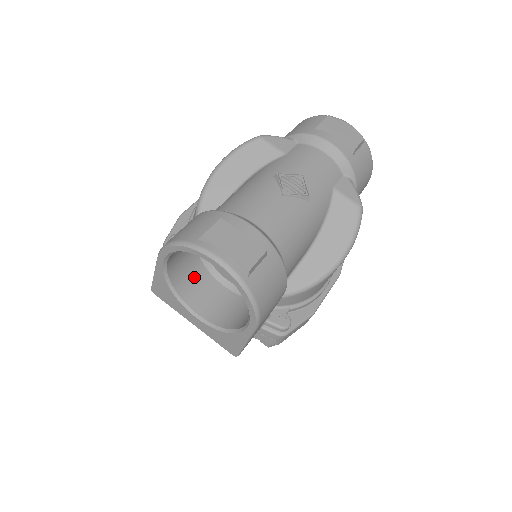
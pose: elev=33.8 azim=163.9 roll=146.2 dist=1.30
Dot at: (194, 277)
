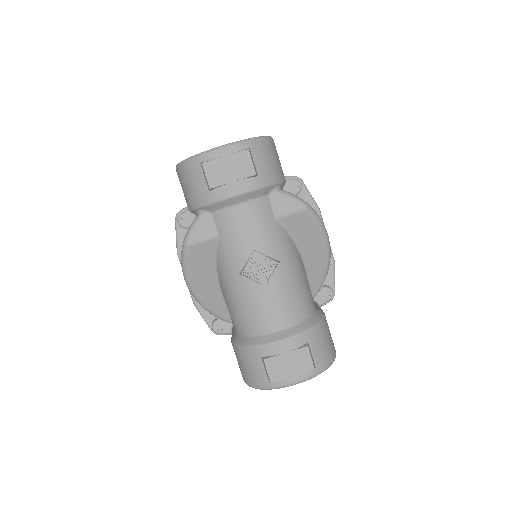
Dot at: occluded
